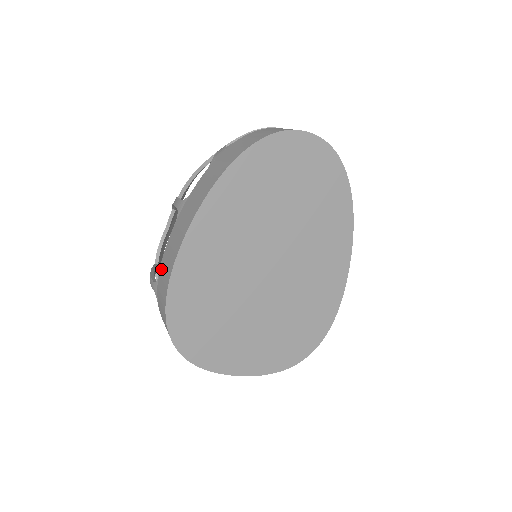
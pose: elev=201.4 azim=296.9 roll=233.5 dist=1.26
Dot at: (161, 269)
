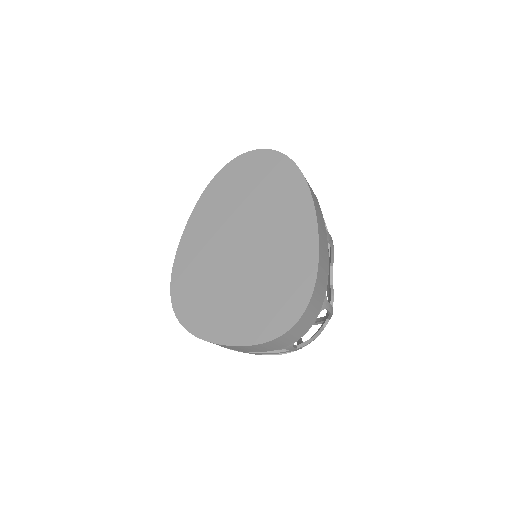
Dot at: occluded
